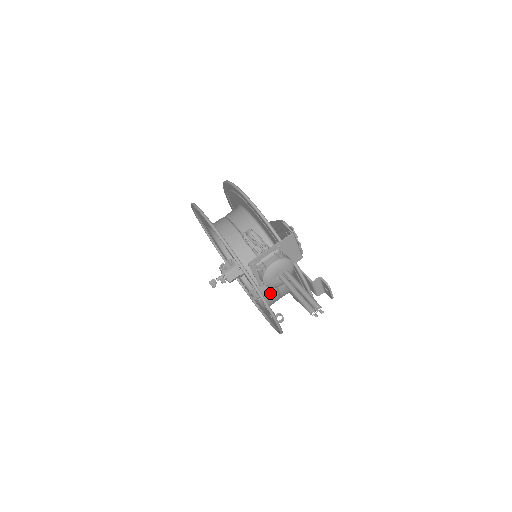
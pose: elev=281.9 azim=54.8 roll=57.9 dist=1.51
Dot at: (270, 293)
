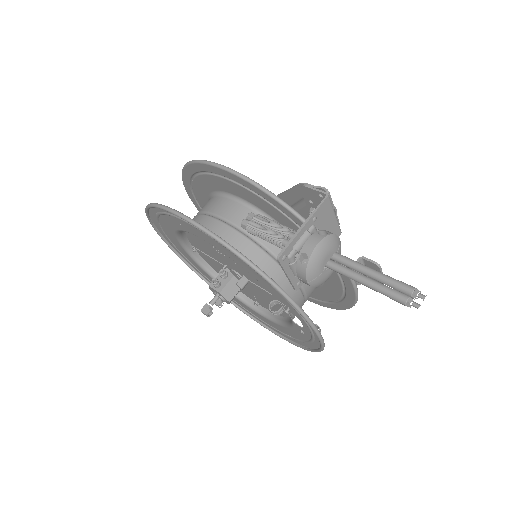
Dot at: (294, 300)
